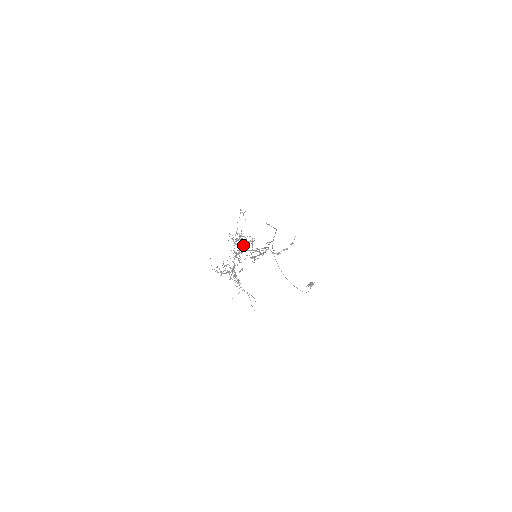
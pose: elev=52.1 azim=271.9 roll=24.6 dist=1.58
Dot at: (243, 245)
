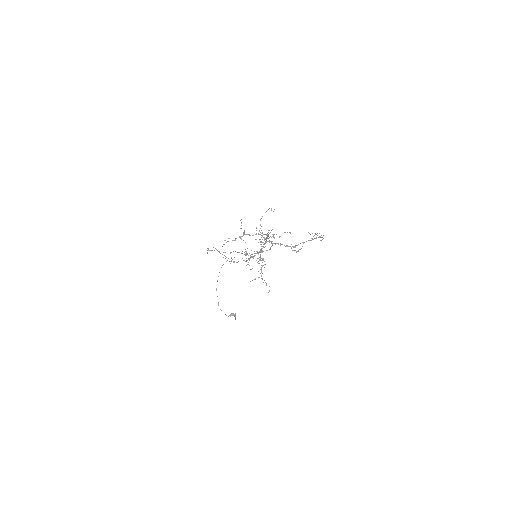
Dot at: (264, 238)
